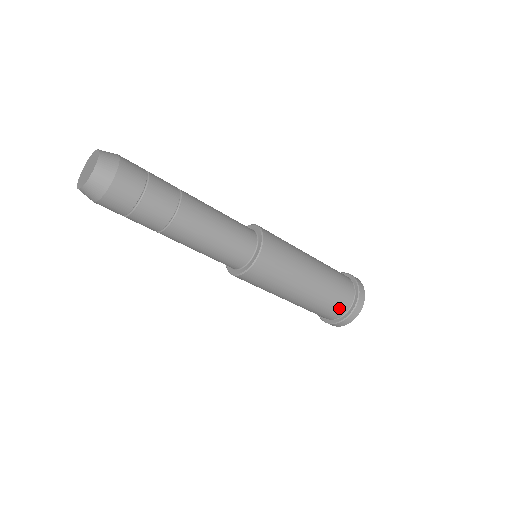
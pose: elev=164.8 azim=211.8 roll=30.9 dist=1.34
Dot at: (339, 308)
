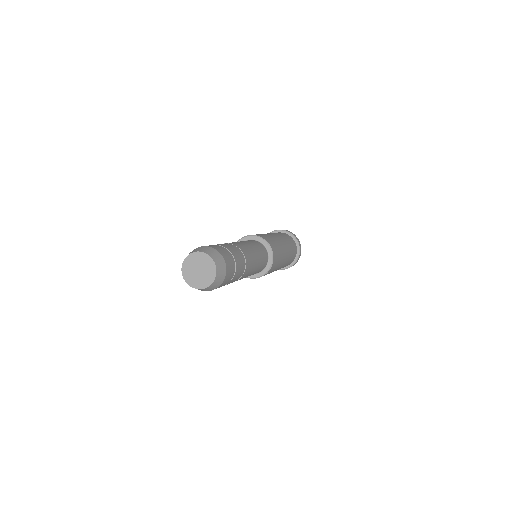
Dot at: (294, 257)
